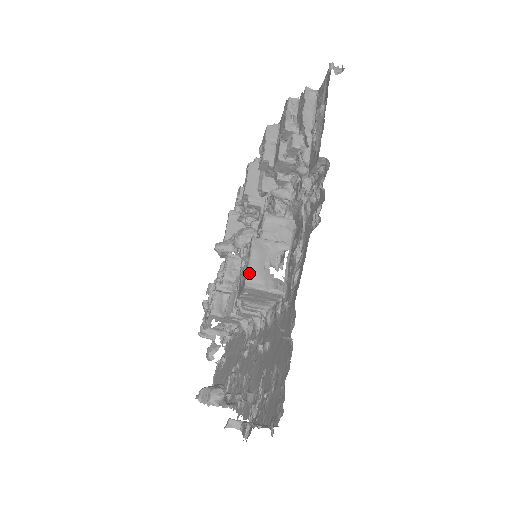
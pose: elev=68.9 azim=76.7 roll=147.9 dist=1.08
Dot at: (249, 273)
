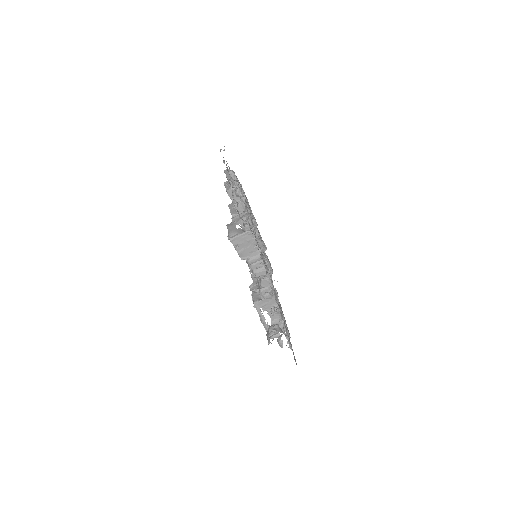
Dot at: (229, 234)
